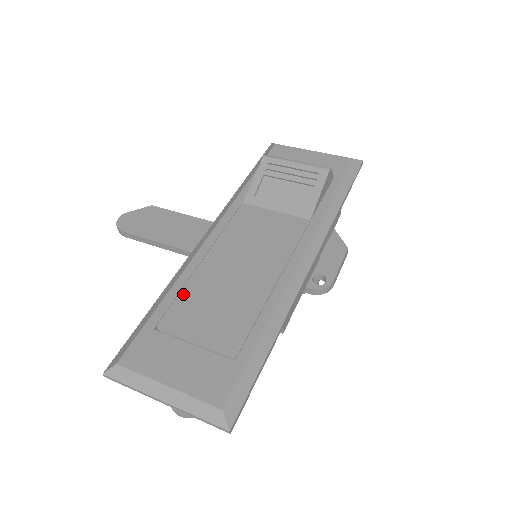
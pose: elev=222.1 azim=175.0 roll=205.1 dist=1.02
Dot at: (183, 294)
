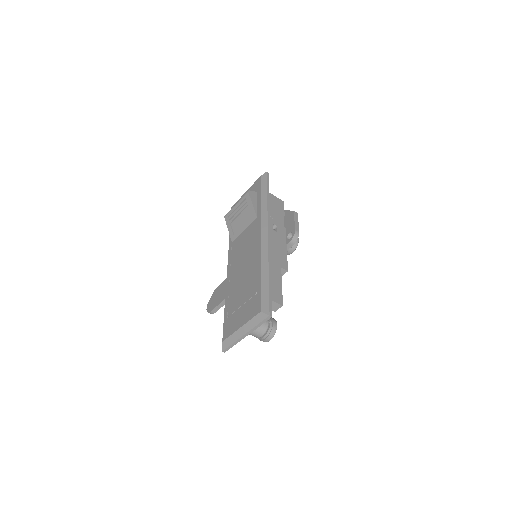
Dot at: (230, 296)
